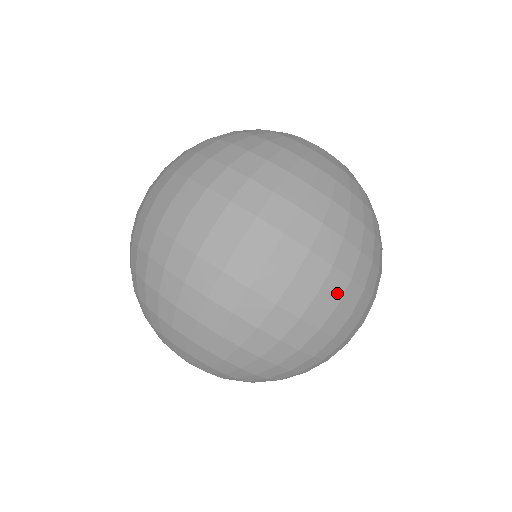
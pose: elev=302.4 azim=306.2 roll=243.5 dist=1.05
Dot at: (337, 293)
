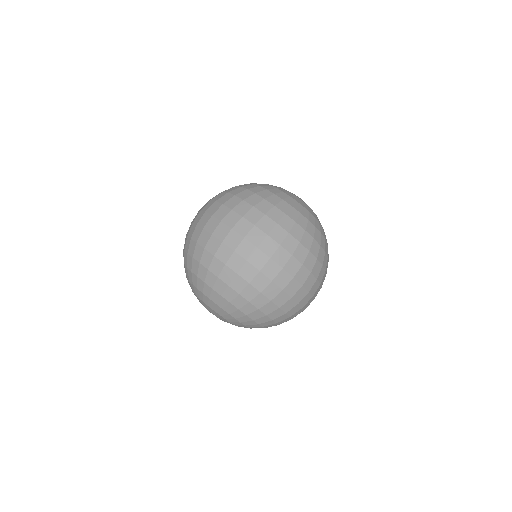
Dot at: (314, 291)
